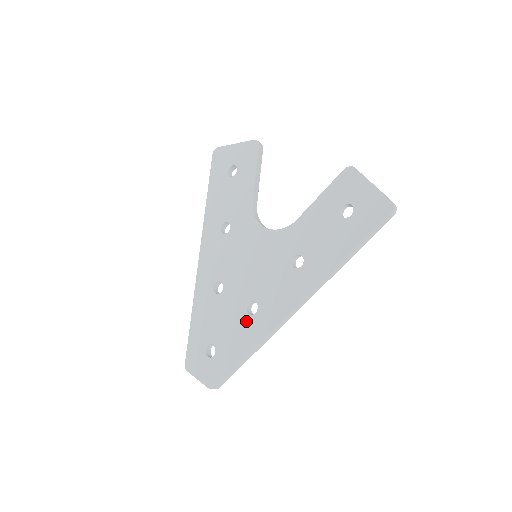
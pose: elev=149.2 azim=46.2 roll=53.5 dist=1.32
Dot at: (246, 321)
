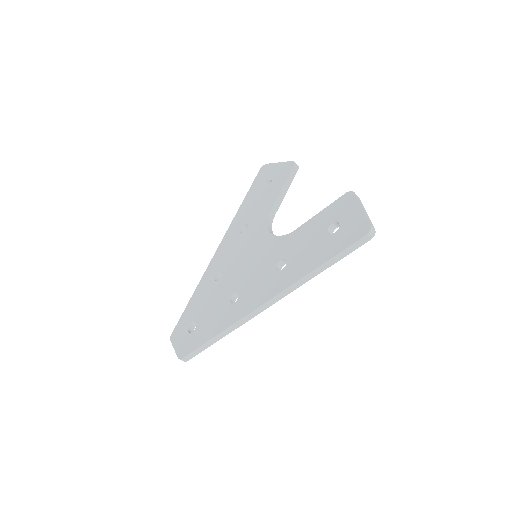
Dot at: (226, 307)
